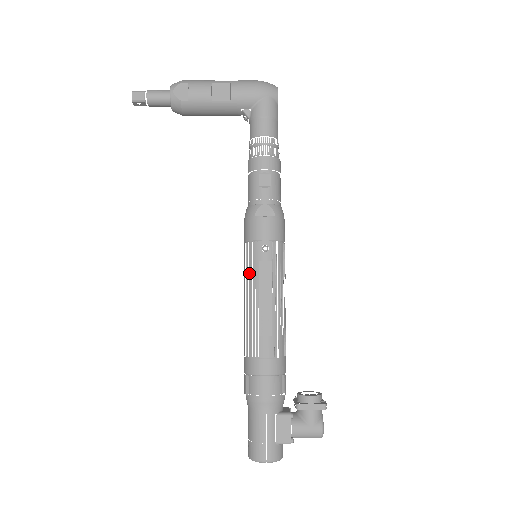
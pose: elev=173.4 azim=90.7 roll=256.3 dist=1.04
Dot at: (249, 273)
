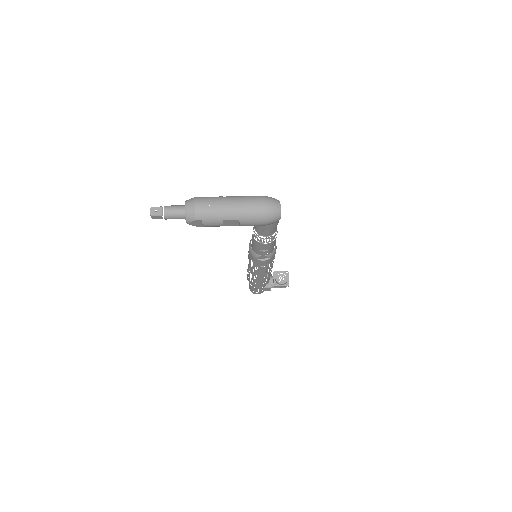
Dot at: (251, 268)
